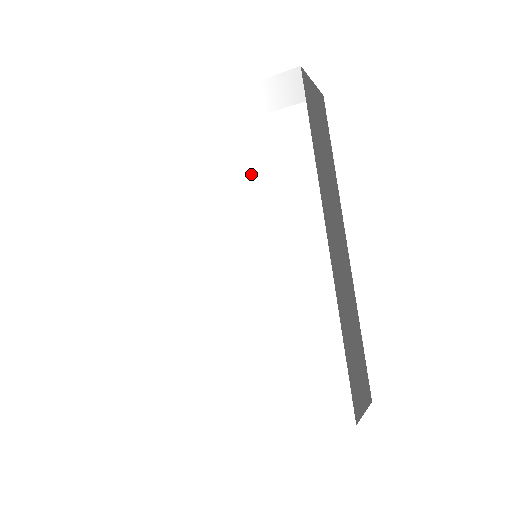
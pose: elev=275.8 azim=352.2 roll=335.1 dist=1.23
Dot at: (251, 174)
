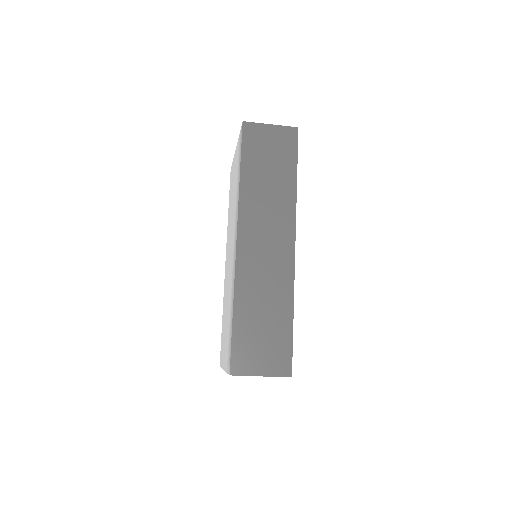
Dot at: (234, 200)
